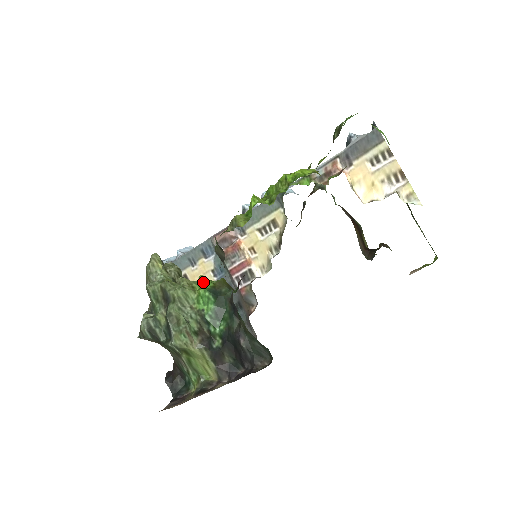
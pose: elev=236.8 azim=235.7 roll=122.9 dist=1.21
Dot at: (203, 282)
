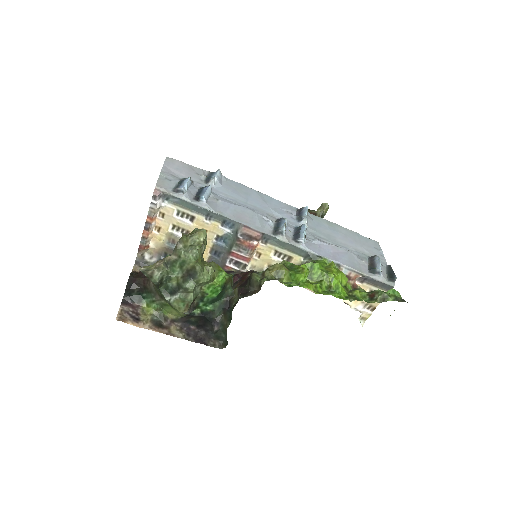
Dot at: (223, 279)
